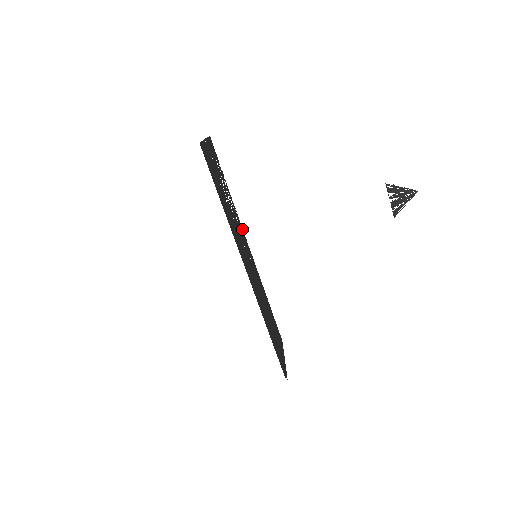
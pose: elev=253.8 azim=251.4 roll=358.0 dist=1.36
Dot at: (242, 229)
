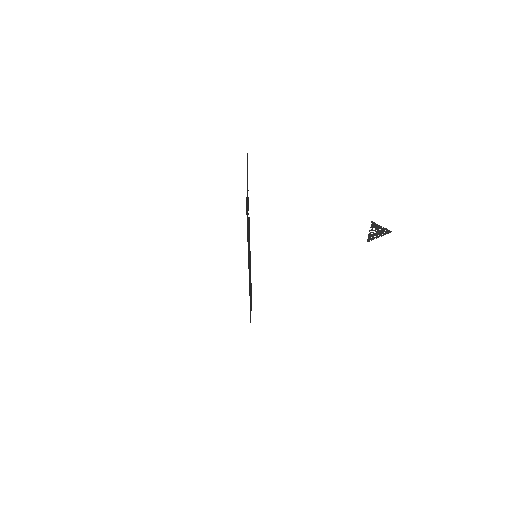
Dot at: (249, 221)
